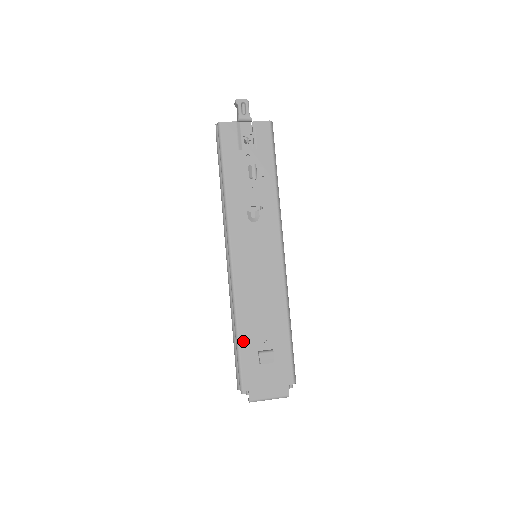
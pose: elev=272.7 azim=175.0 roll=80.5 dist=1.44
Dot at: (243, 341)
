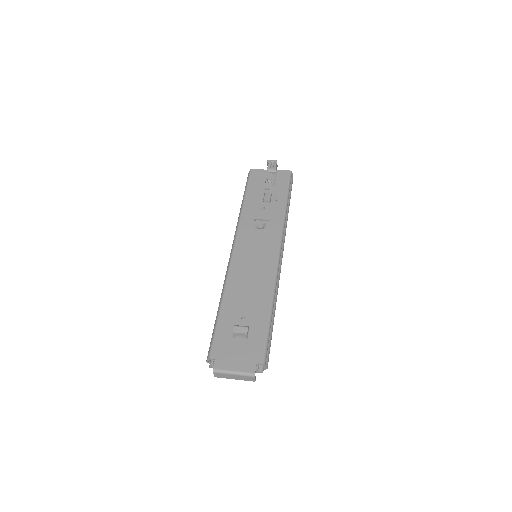
Dot at: (223, 315)
